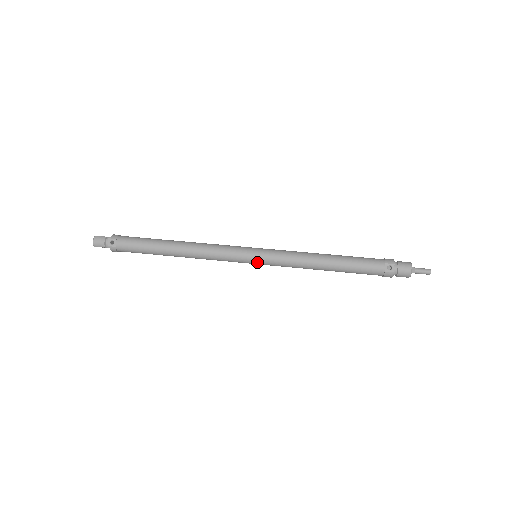
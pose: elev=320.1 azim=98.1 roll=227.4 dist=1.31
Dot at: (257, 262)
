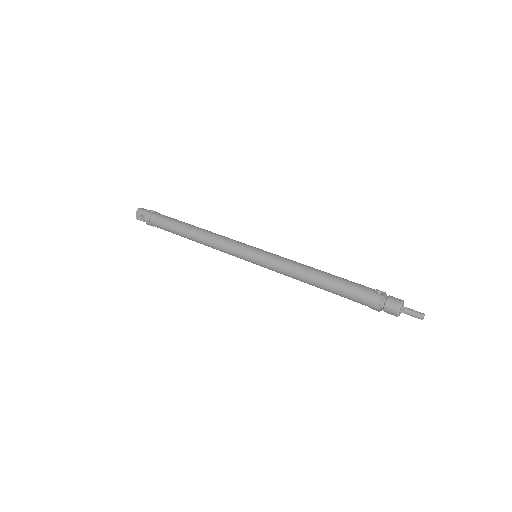
Dot at: (255, 254)
